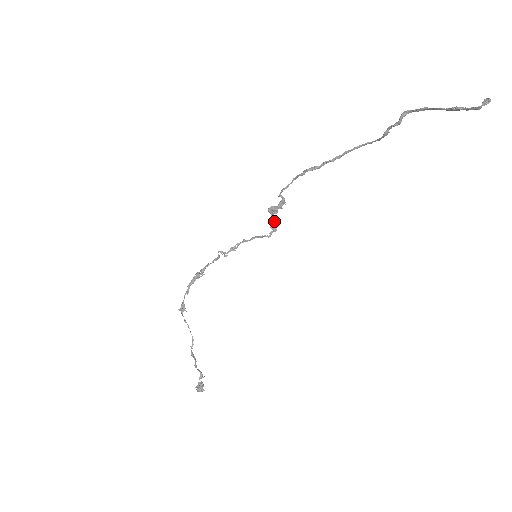
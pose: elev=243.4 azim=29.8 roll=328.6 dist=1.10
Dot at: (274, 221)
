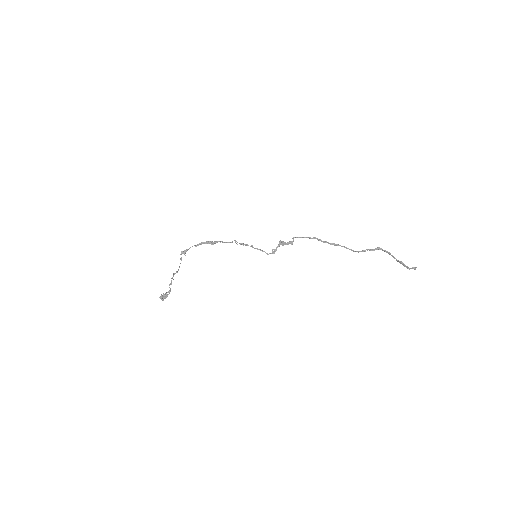
Dot at: occluded
